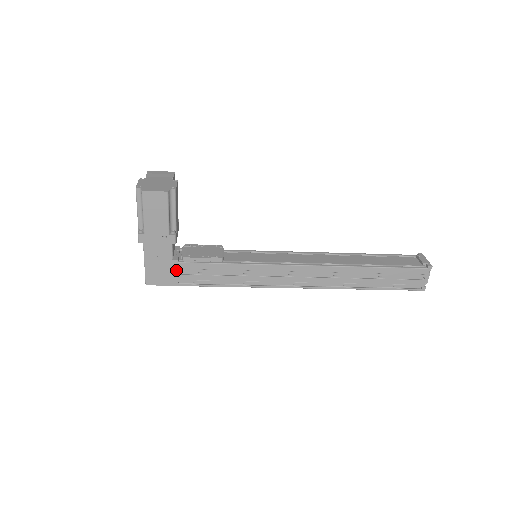
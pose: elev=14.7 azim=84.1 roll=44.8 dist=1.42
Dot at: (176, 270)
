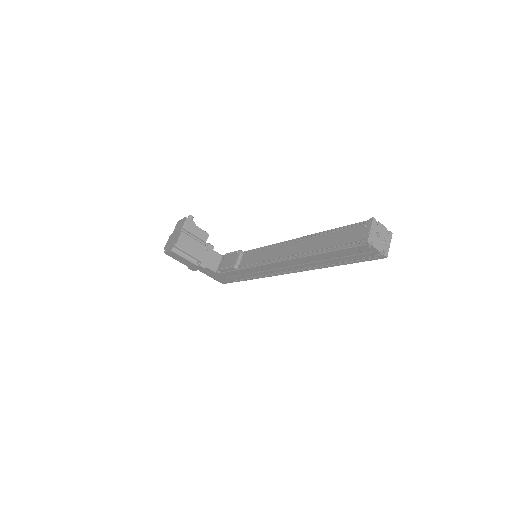
Dot at: (224, 276)
